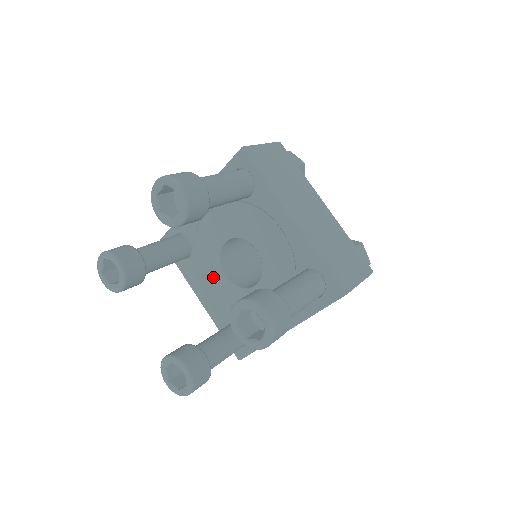
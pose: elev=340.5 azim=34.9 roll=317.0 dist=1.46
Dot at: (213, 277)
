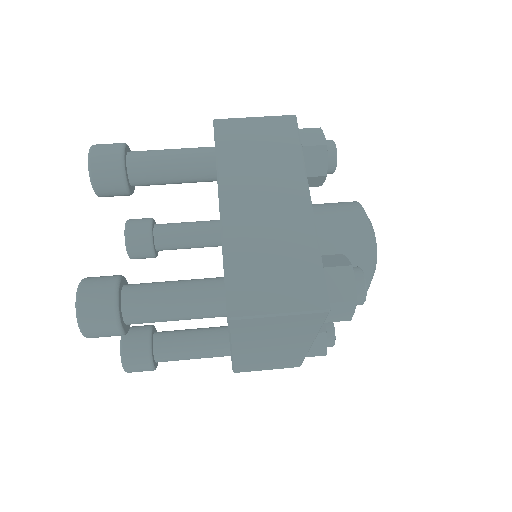
Dot at: occluded
